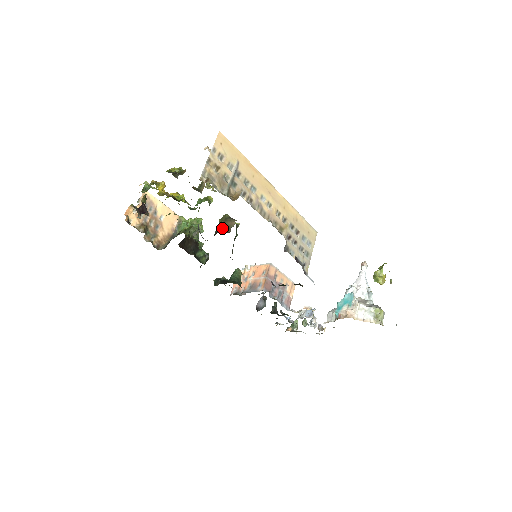
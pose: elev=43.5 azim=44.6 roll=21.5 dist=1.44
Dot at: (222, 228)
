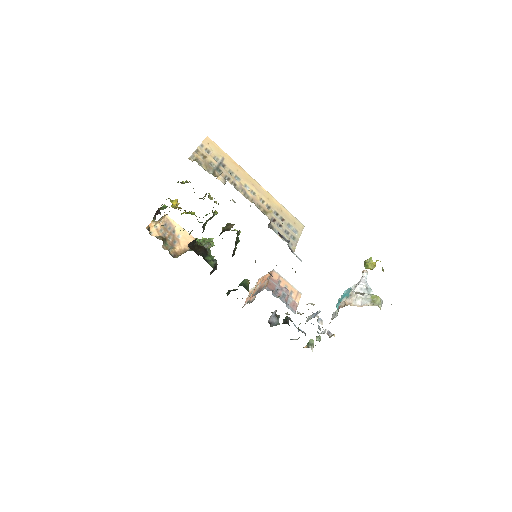
Dot at: (224, 231)
